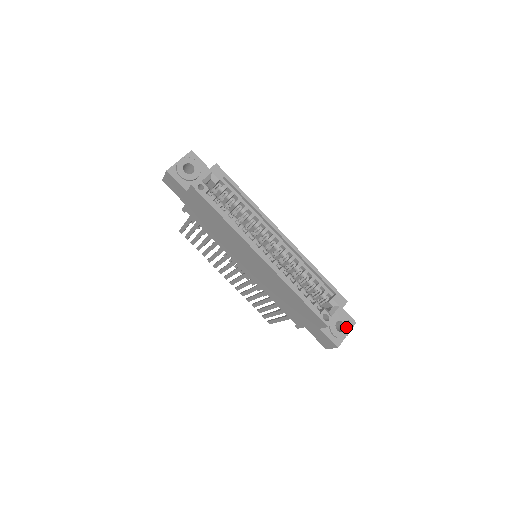
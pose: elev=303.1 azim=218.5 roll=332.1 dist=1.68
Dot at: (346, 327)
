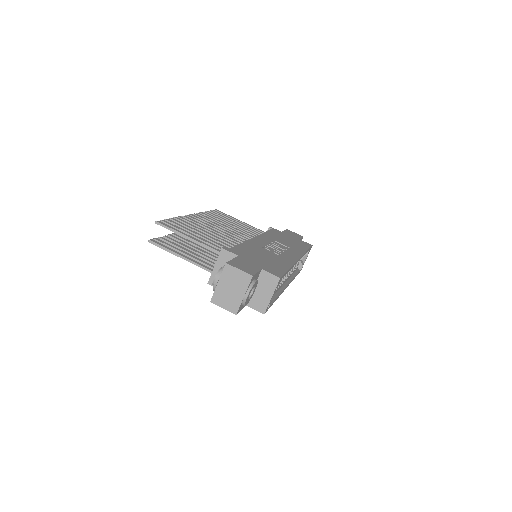
Dot at: occluded
